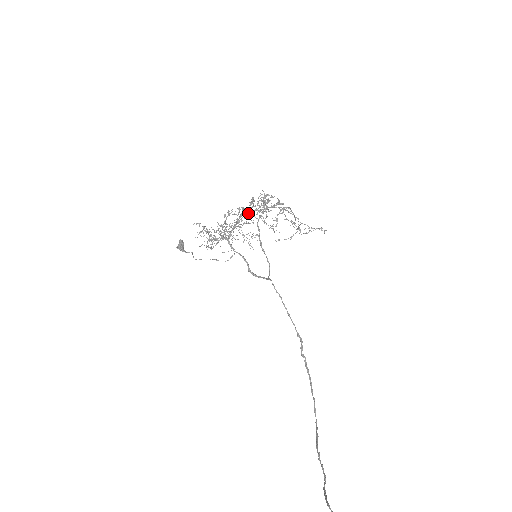
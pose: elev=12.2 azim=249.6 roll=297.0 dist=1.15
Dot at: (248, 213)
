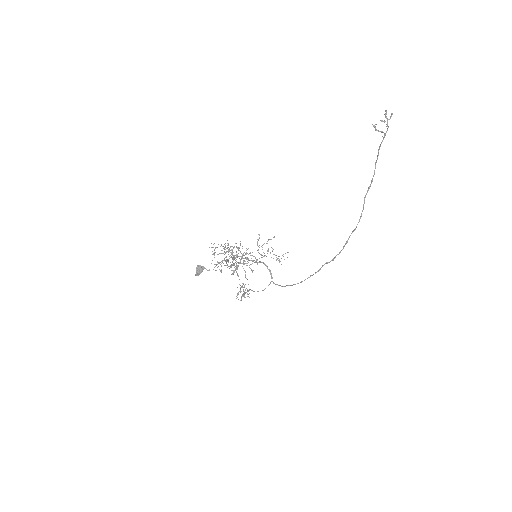
Dot at: (238, 262)
